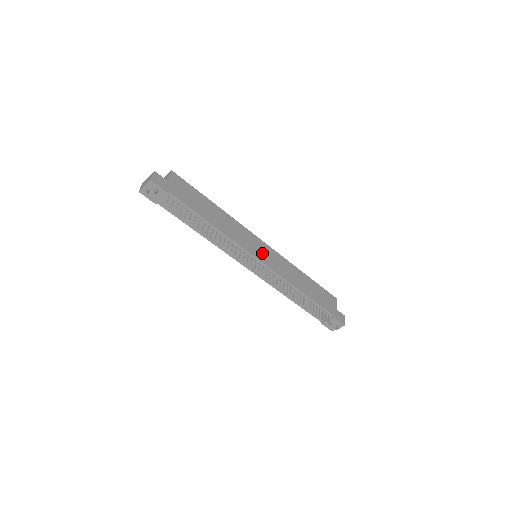
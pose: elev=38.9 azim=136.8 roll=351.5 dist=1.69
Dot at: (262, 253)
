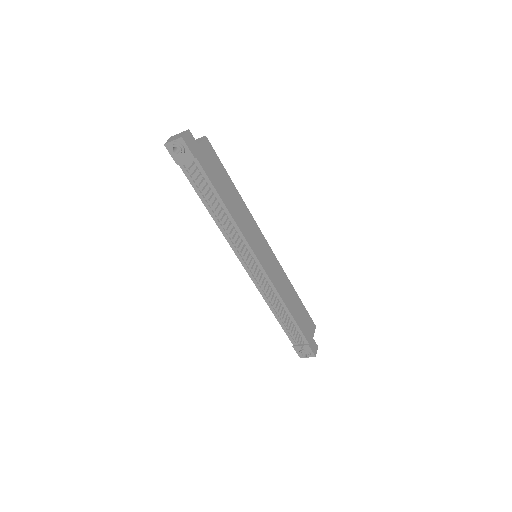
Dot at: (264, 255)
